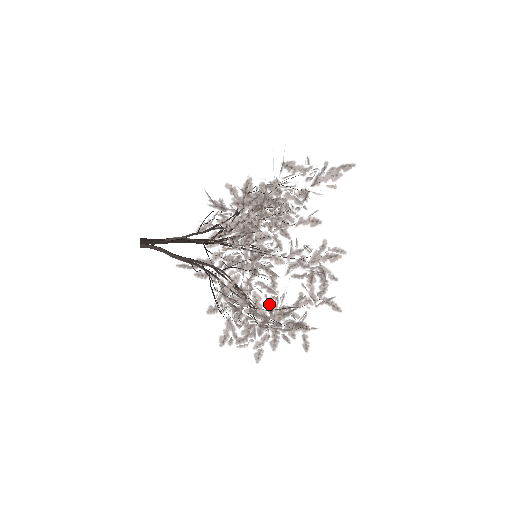
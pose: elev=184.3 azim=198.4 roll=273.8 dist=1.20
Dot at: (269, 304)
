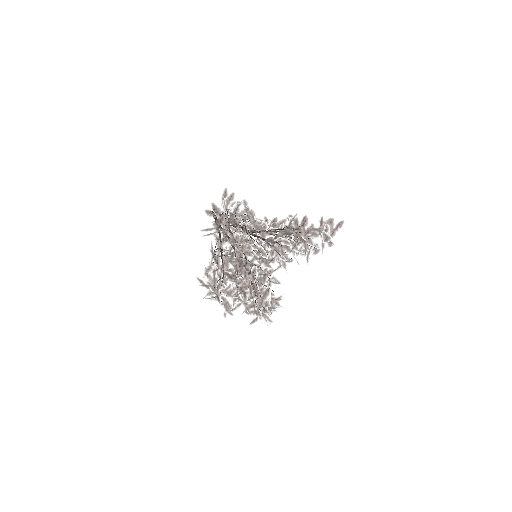
Dot at: occluded
